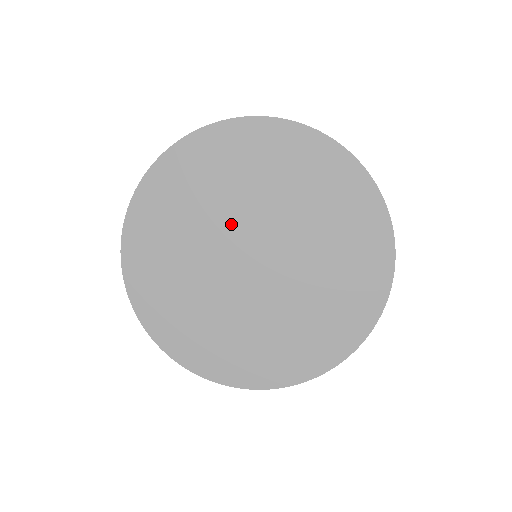
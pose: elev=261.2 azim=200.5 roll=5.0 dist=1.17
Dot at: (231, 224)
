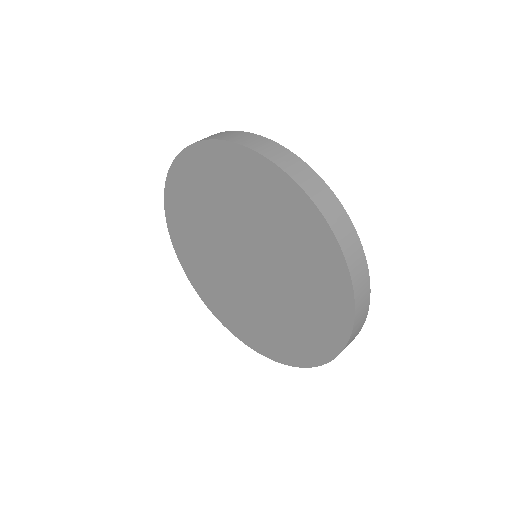
Dot at: (220, 240)
